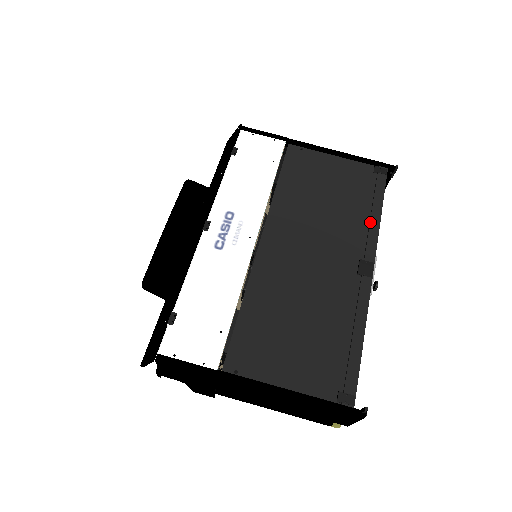
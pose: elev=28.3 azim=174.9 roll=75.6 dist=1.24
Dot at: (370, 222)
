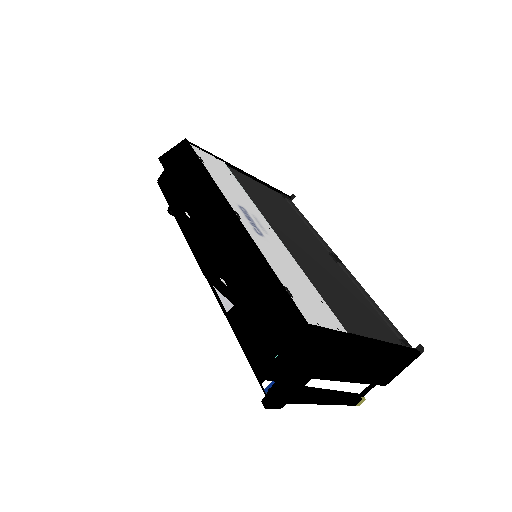
Dot at: (312, 229)
